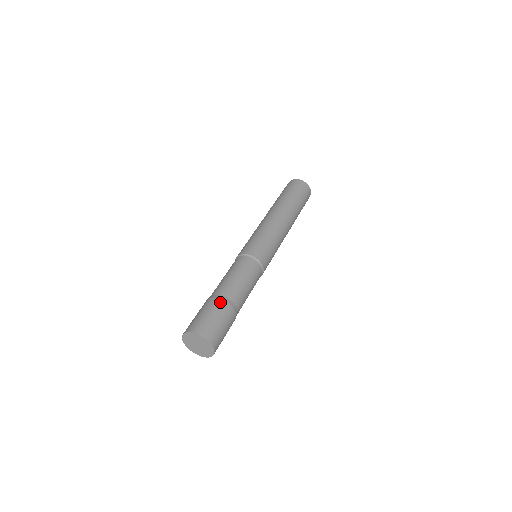
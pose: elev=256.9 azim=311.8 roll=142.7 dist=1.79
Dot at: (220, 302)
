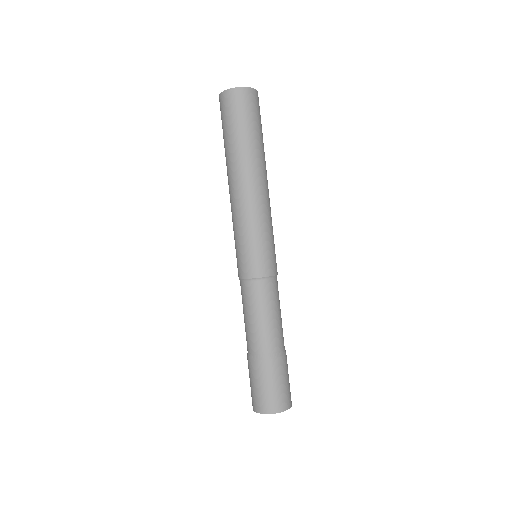
Dot at: (258, 364)
